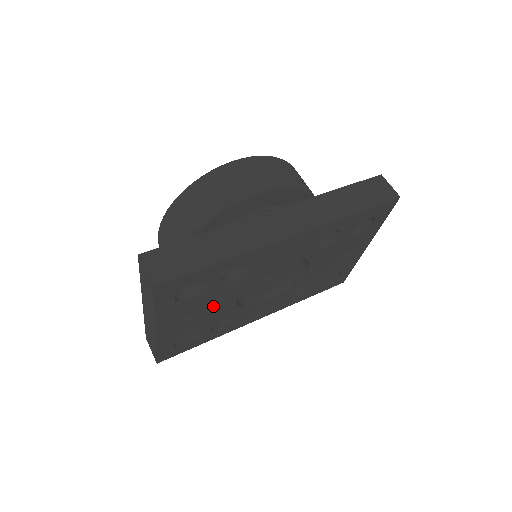
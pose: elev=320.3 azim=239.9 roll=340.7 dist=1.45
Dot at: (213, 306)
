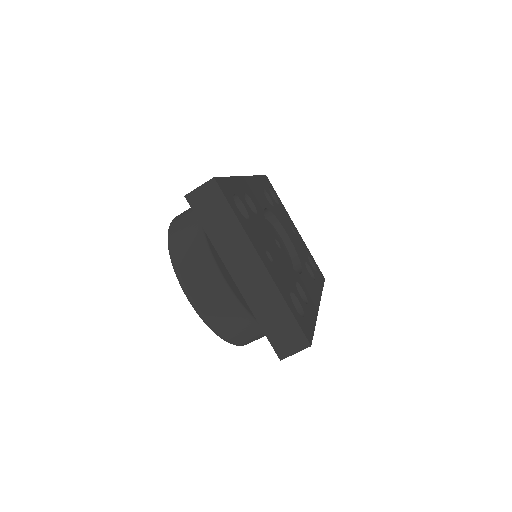
Dot at: (271, 247)
